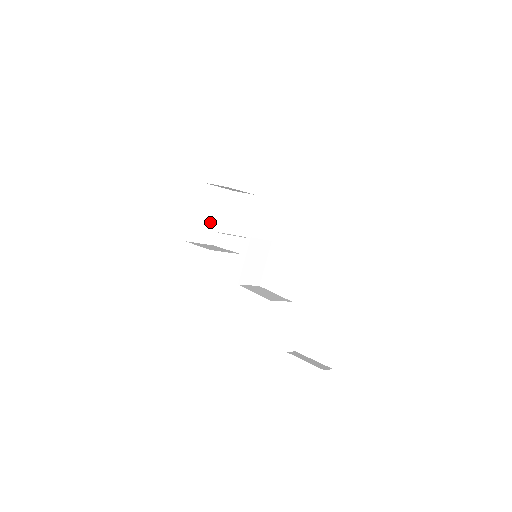
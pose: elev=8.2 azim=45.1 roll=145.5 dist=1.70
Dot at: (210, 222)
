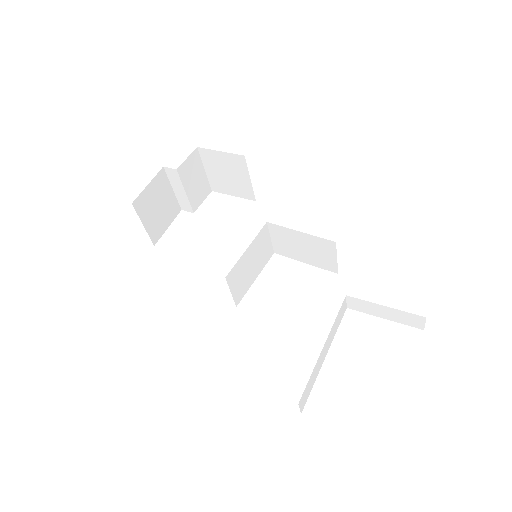
Dot at: (167, 210)
